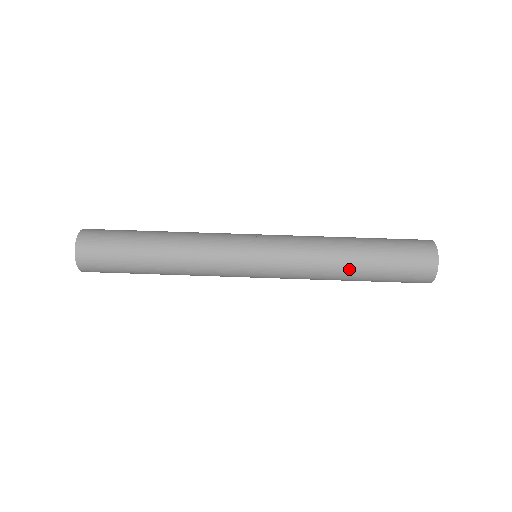
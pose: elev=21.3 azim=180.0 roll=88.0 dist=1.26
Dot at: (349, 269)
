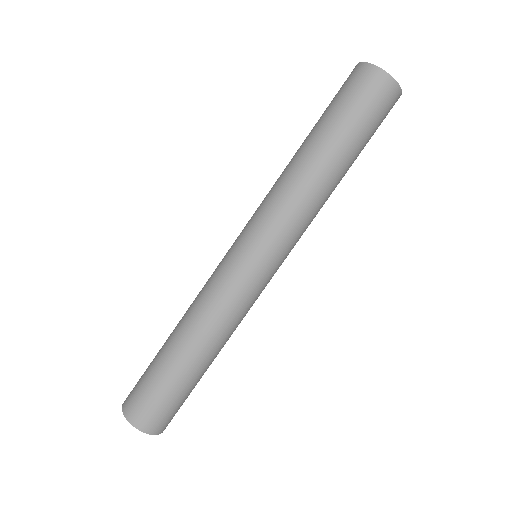
Dot at: (311, 158)
